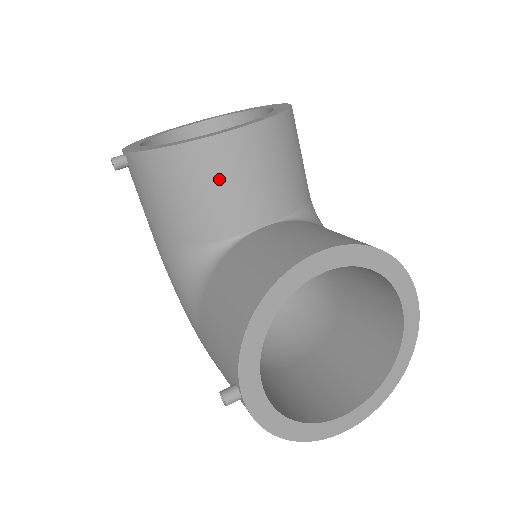
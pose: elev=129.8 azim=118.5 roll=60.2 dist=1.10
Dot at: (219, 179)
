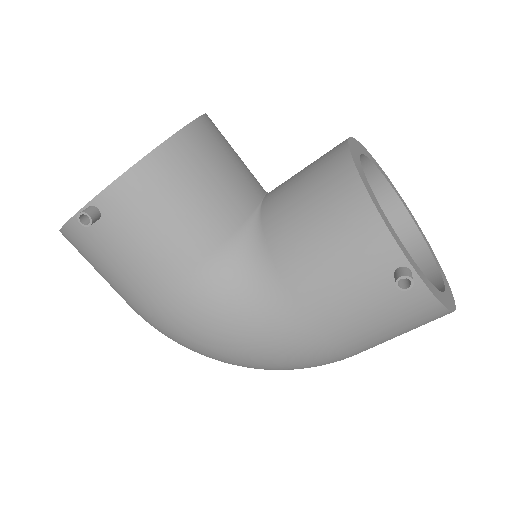
Dot at: (213, 162)
